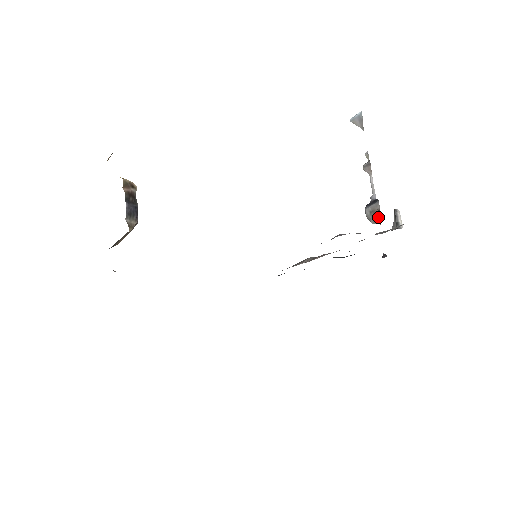
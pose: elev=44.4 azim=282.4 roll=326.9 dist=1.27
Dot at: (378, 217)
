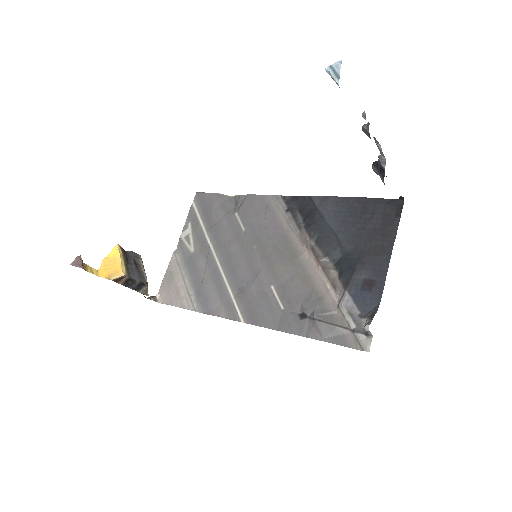
Dot at: occluded
